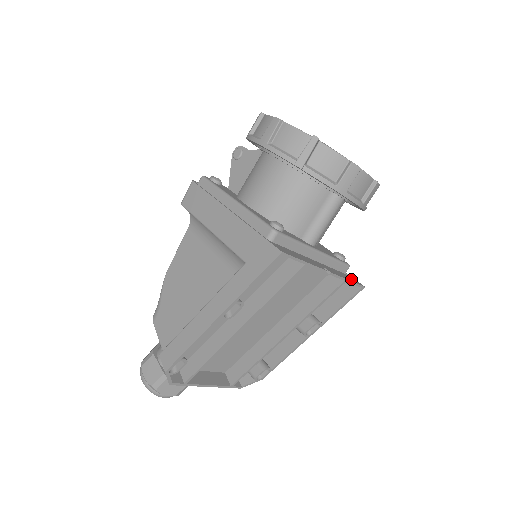
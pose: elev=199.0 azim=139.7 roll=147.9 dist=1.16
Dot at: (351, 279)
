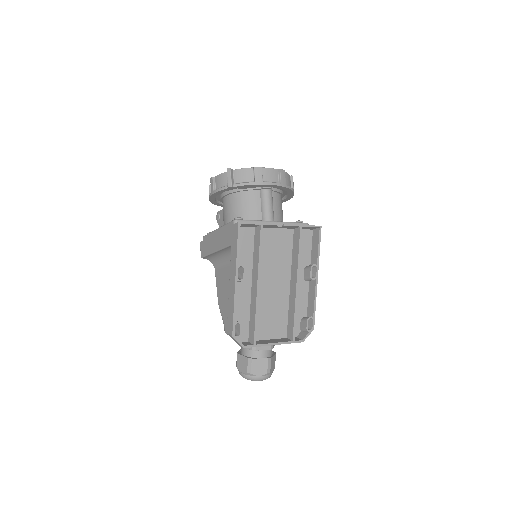
Dot at: occluded
